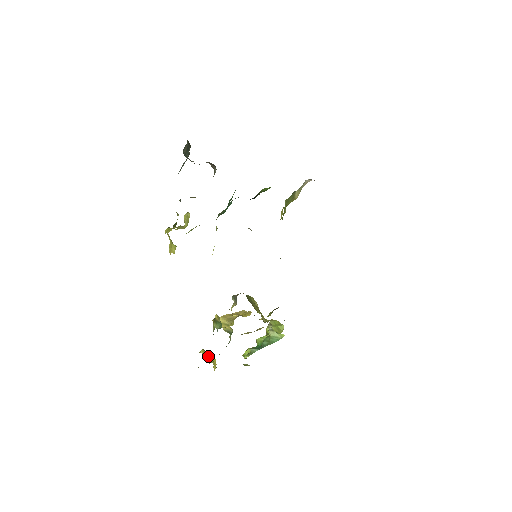
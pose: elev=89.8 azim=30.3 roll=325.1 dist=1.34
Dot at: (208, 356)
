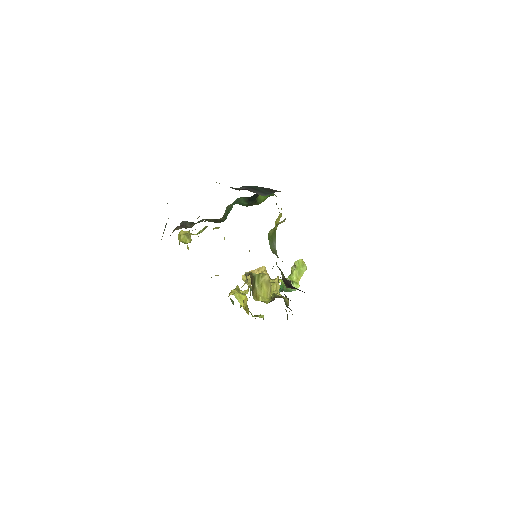
Dot at: (238, 297)
